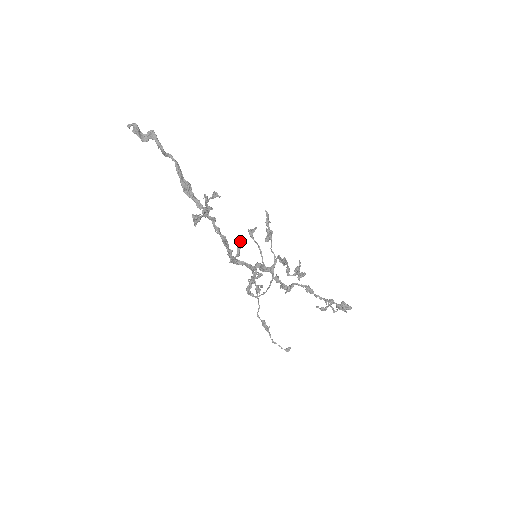
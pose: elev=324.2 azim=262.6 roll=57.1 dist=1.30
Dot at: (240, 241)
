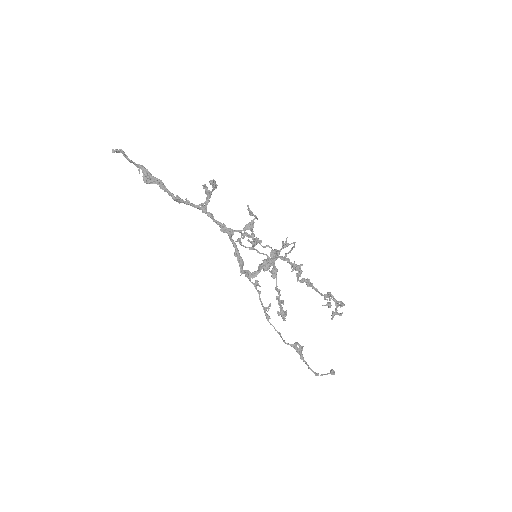
Dot at: (250, 211)
